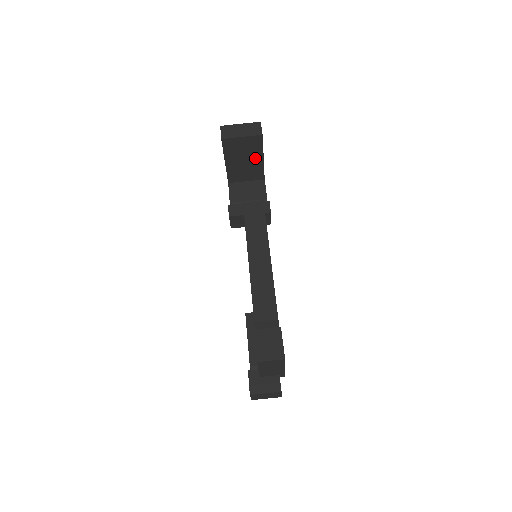
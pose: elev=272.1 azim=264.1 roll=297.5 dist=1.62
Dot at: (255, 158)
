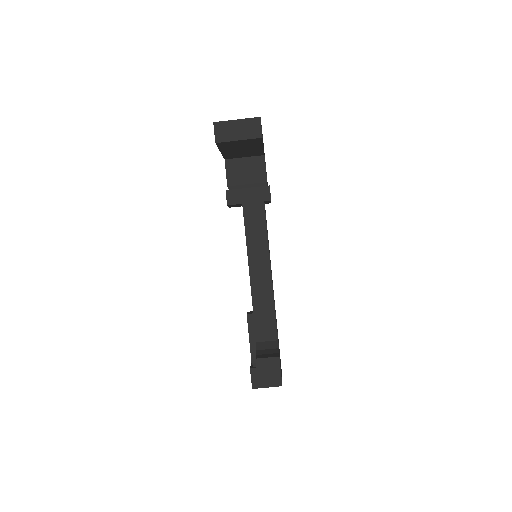
Dot at: (254, 147)
